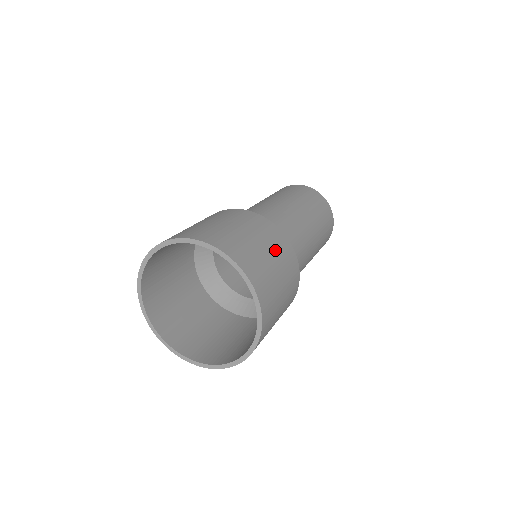
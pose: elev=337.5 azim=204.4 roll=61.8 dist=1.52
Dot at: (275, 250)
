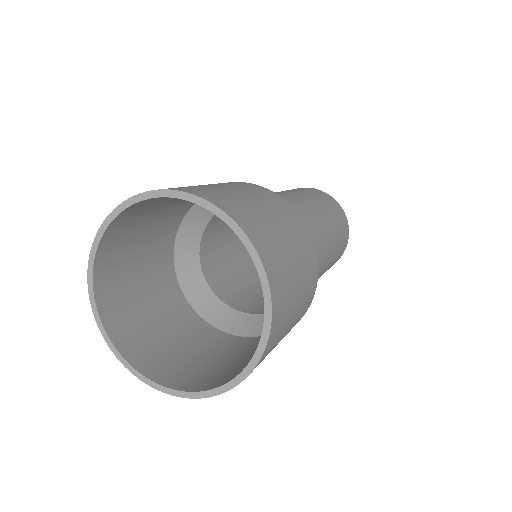
Dot at: (298, 246)
